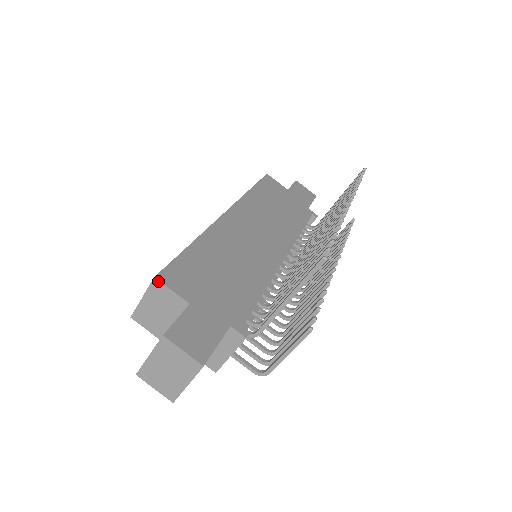
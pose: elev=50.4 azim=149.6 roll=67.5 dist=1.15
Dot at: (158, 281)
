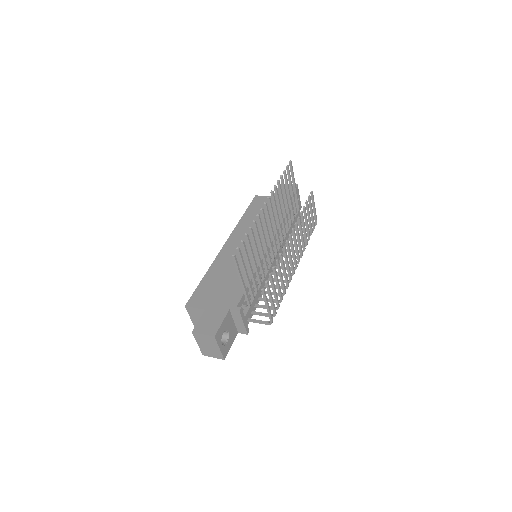
Dot at: (187, 307)
